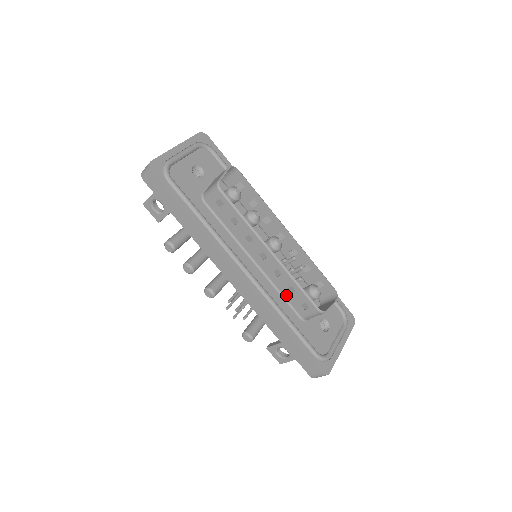
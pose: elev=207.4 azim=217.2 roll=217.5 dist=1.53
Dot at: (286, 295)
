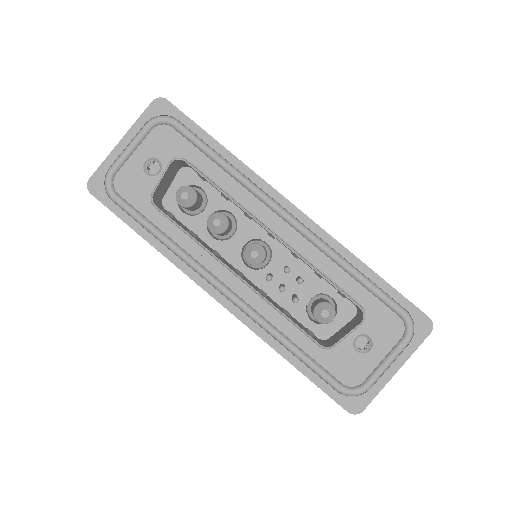
Dot at: occluded
